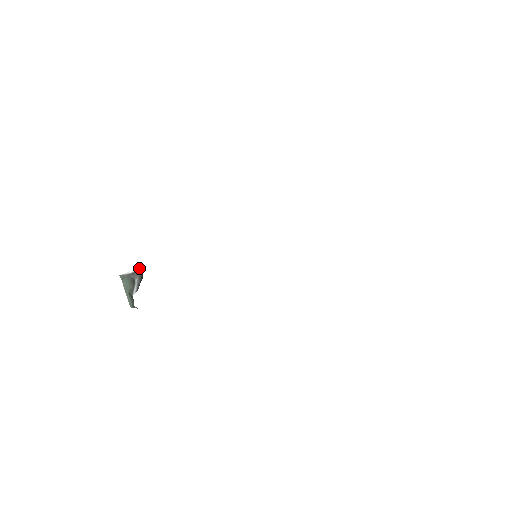
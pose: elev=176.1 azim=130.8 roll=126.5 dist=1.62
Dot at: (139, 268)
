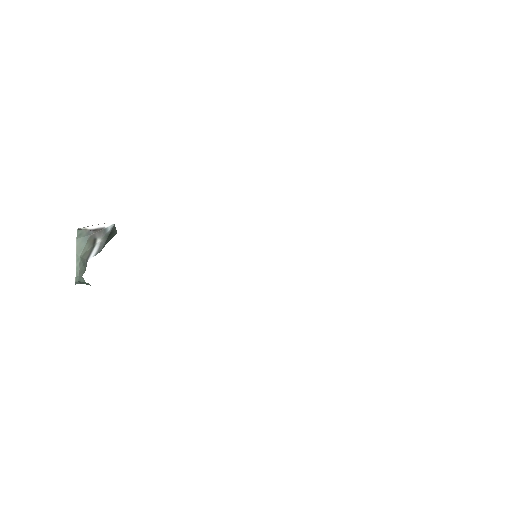
Dot at: (107, 223)
